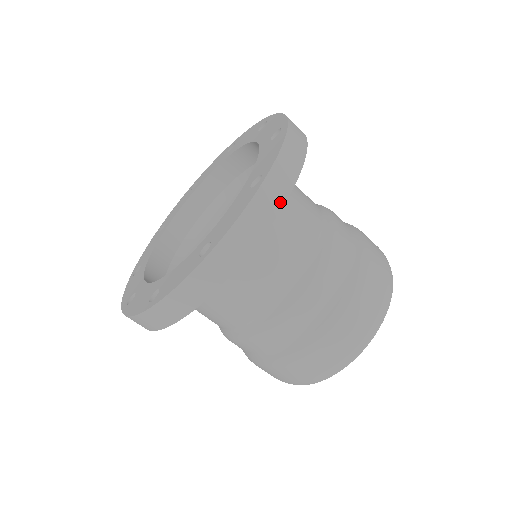
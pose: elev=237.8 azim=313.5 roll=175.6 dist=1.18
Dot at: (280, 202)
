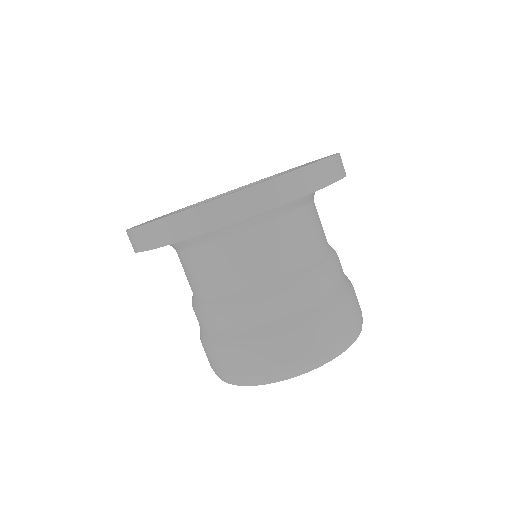
Dot at: occluded
